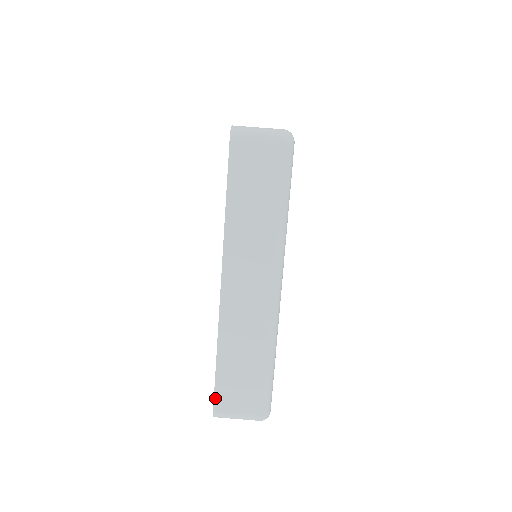
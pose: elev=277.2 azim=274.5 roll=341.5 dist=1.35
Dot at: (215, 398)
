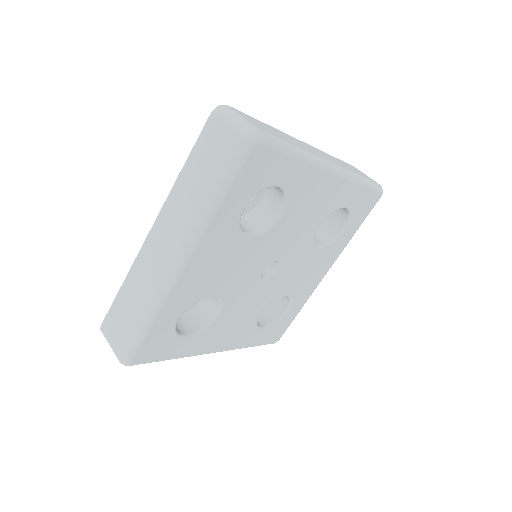
Dot at: (106, 317)
